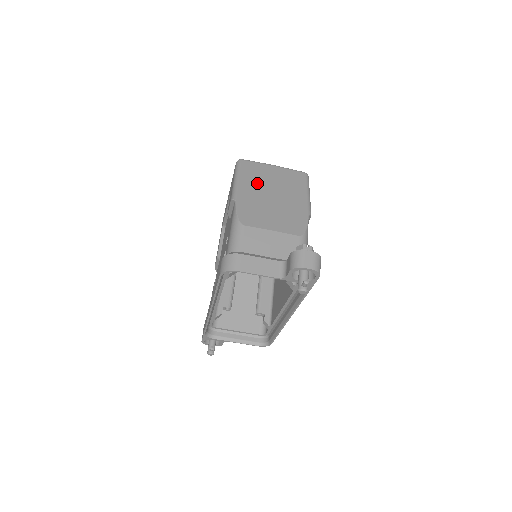
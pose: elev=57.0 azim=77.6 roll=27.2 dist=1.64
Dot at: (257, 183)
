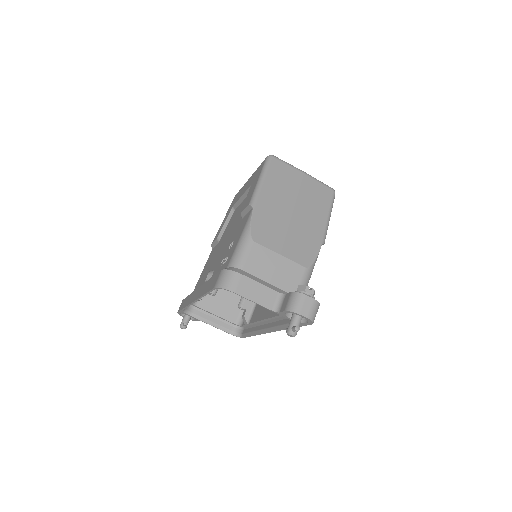
Dot at: (281, 191)
